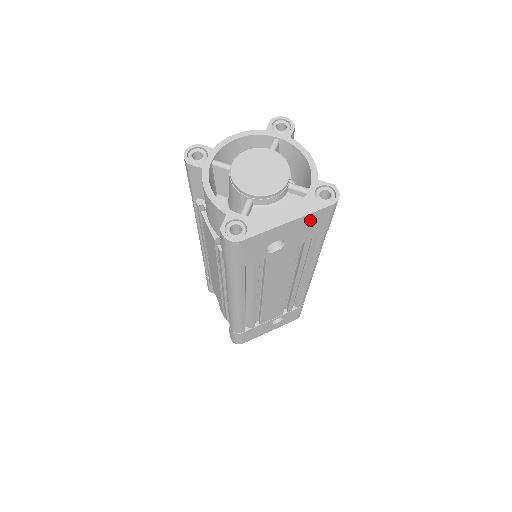
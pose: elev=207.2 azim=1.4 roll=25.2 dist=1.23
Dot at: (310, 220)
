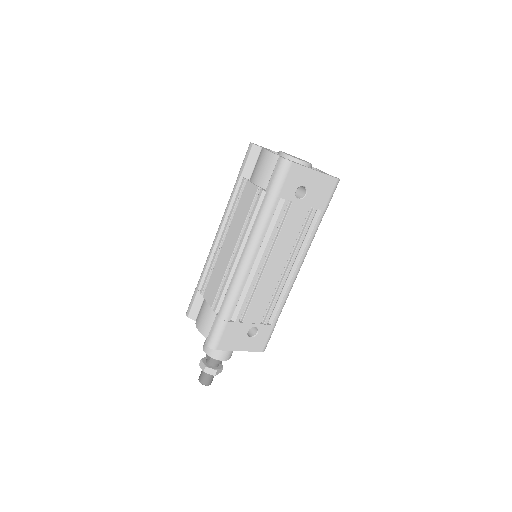
Dot at: (324, 183)
